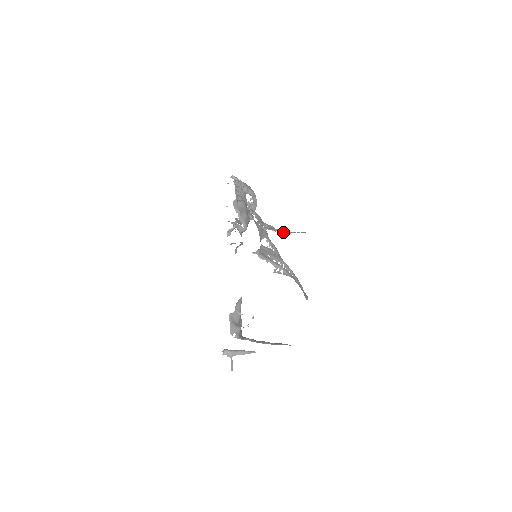
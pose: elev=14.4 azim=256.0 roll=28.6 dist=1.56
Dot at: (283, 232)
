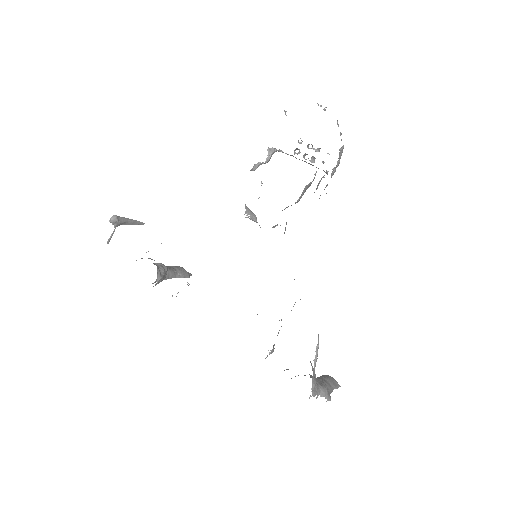
Dot at: (317, 396)
